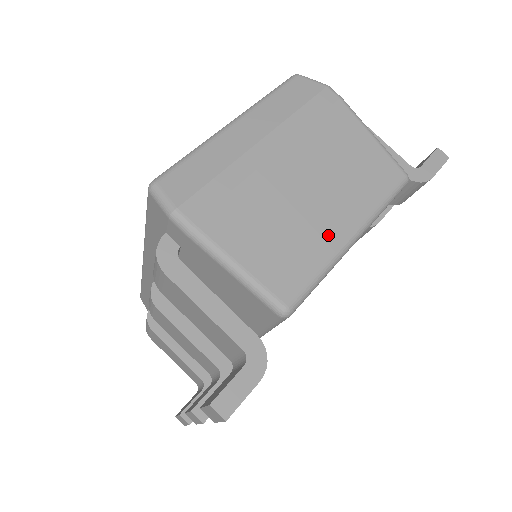
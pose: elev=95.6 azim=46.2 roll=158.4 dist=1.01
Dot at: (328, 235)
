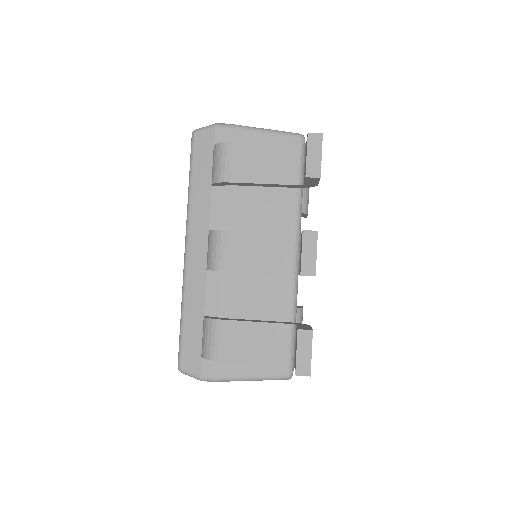
Dot at: occluded
